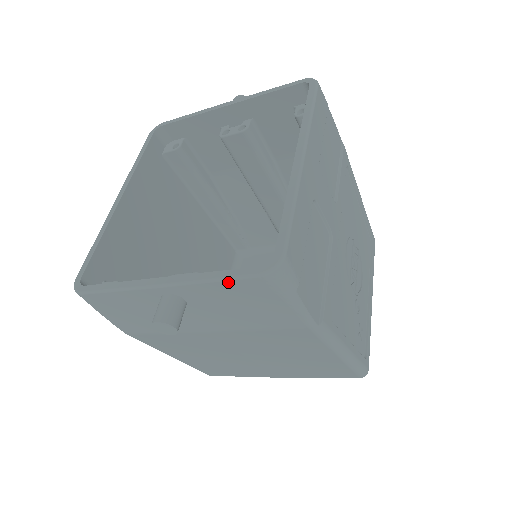
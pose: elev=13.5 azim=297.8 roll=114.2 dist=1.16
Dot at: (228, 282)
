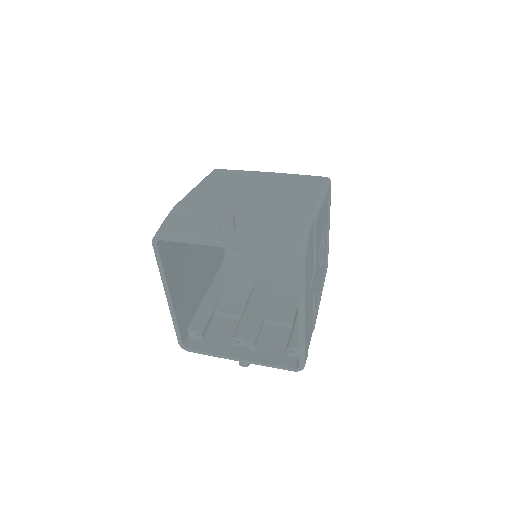
Dot at: (277, 367)
